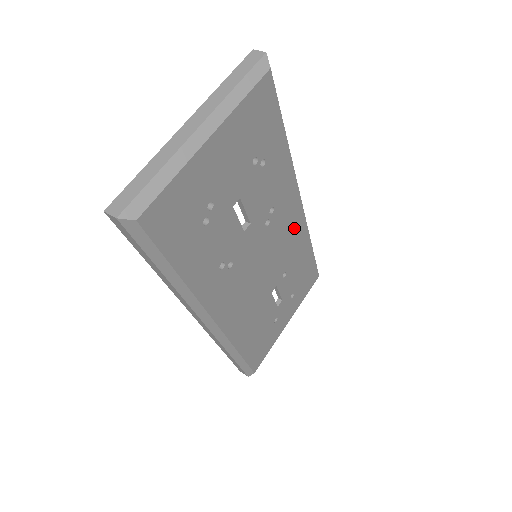
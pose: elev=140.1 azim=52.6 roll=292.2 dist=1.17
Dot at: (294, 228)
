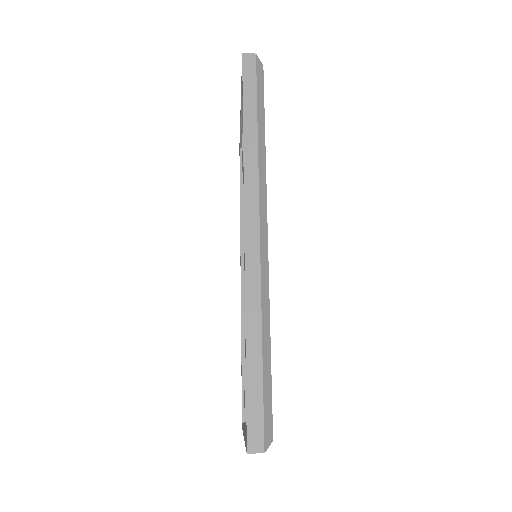
Dot at: occluded
